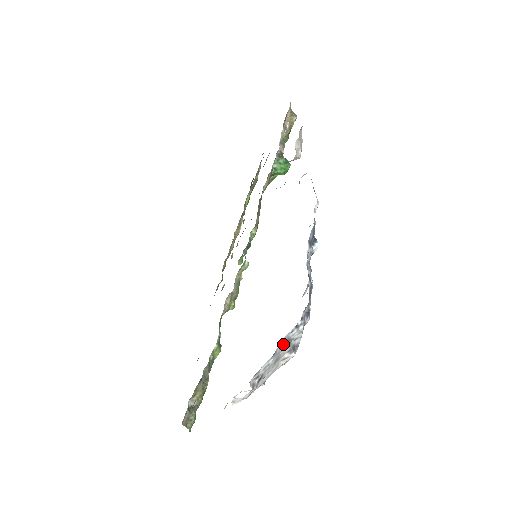
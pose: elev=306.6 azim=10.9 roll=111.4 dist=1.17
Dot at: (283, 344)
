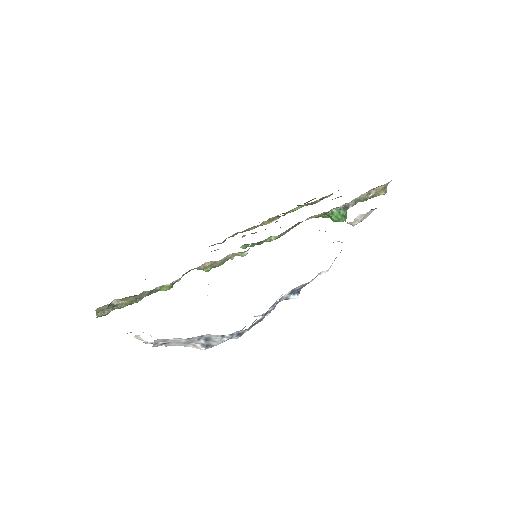
Dot at: (202, 337)
